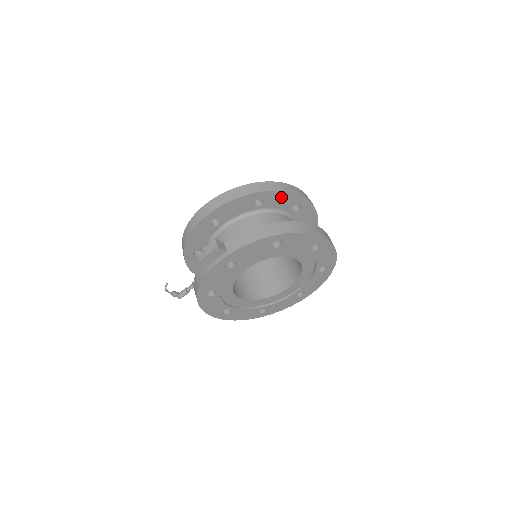
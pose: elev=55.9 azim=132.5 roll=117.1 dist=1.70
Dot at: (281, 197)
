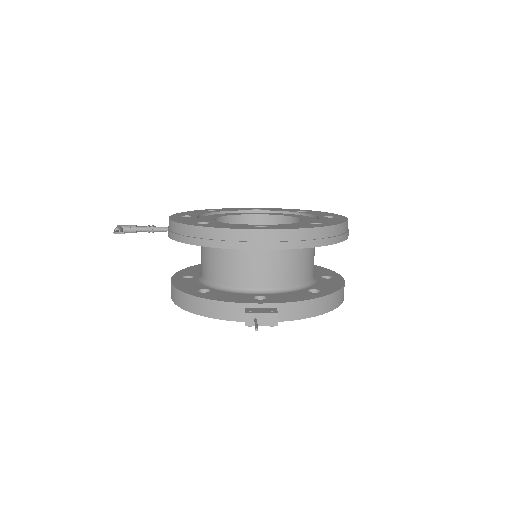
Dot at: occluded
